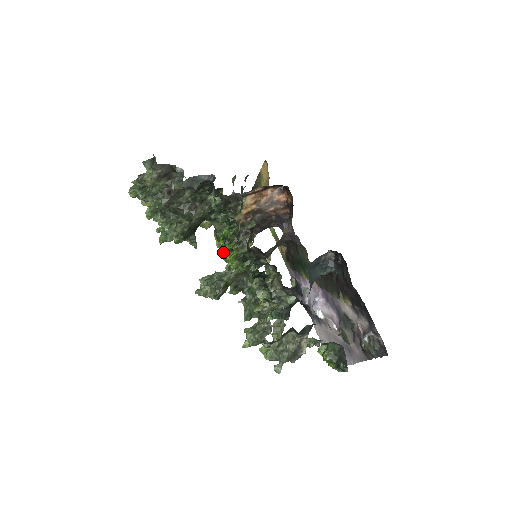
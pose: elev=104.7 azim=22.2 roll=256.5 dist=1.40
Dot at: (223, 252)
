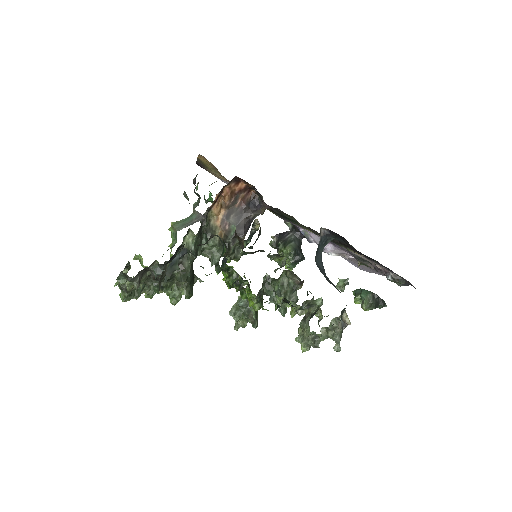
Dot at: occluded
